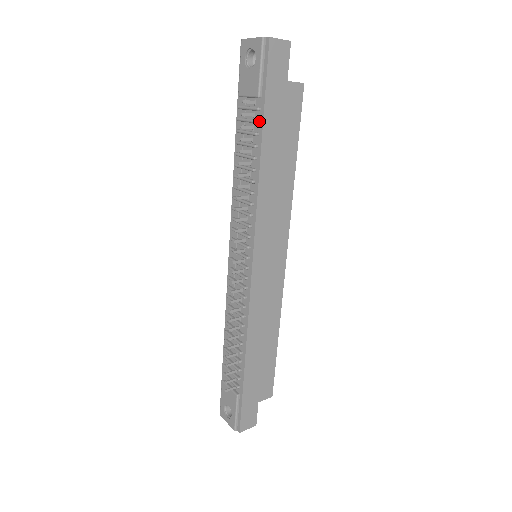
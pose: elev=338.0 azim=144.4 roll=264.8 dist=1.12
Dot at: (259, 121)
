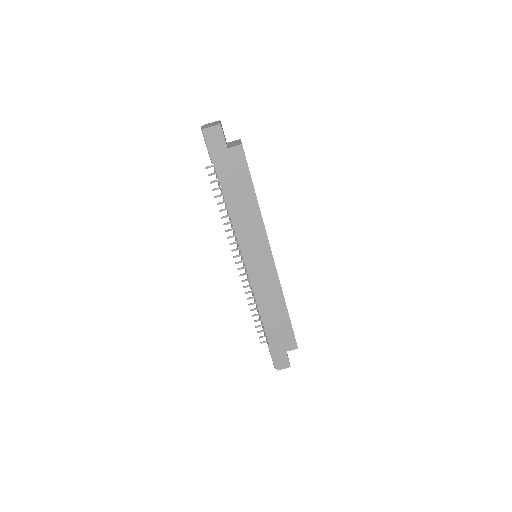
Dot at: (218, 178)
